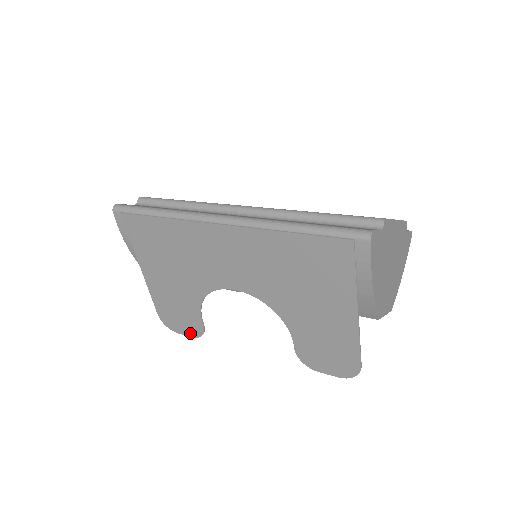
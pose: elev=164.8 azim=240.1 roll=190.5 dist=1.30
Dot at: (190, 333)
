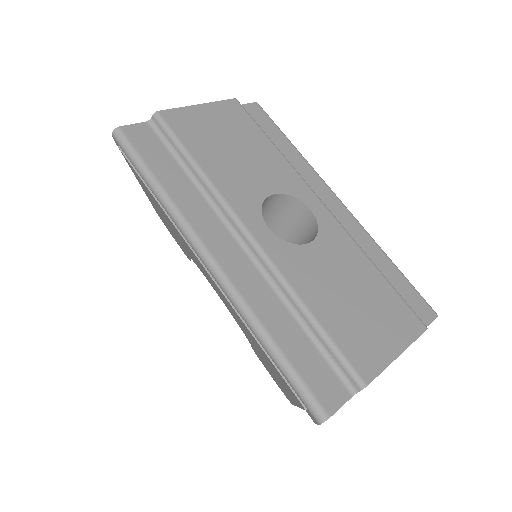
Dot at: (180, 247)
